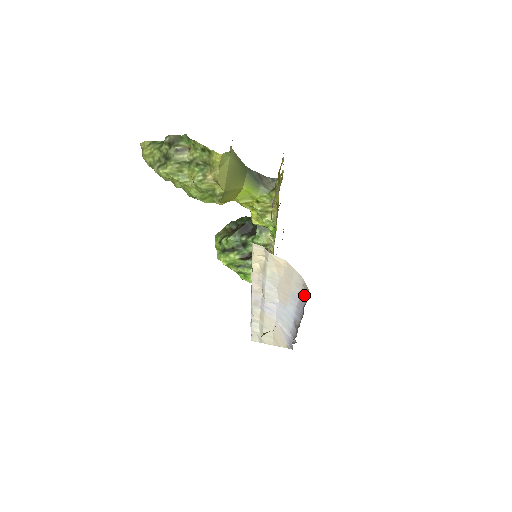
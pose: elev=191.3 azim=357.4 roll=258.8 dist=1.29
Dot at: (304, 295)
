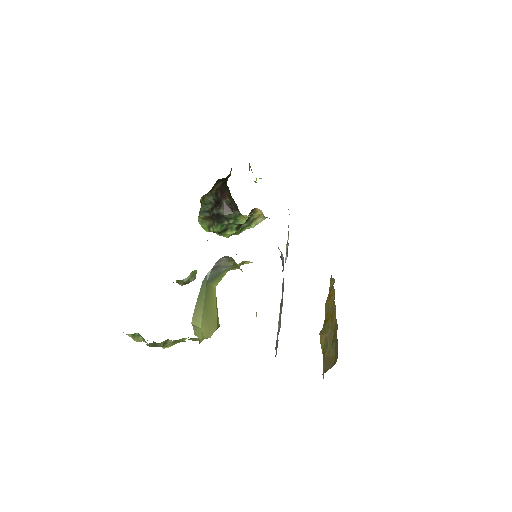
Dot at: occluded
